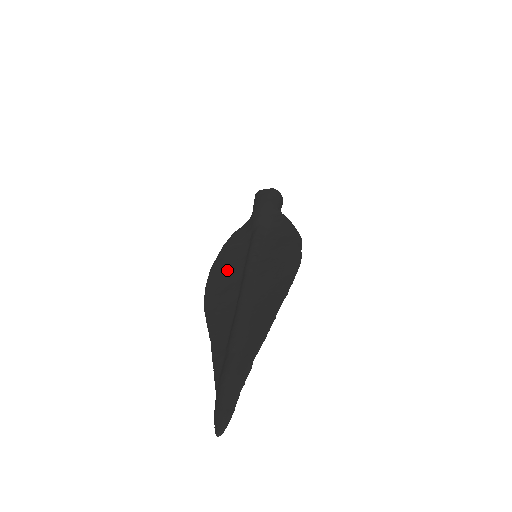
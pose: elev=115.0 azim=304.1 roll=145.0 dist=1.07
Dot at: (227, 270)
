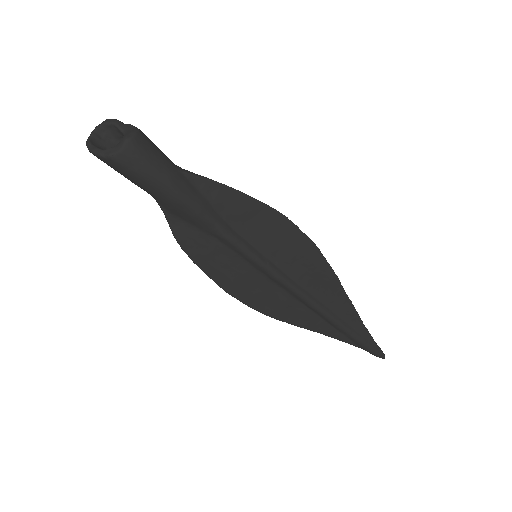
Dot at: (250, 286)
